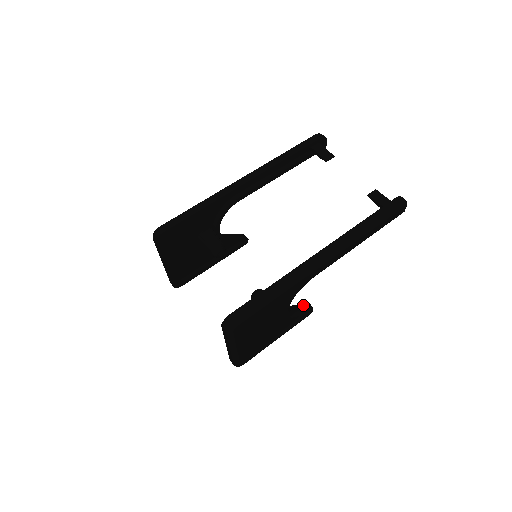
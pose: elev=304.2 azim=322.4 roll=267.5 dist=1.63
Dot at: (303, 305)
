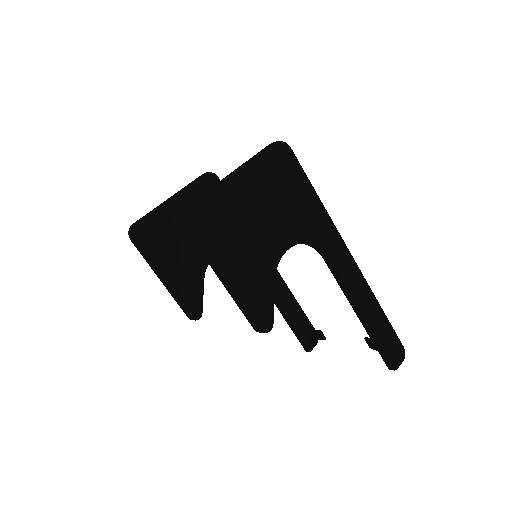
Dot at: occluded
